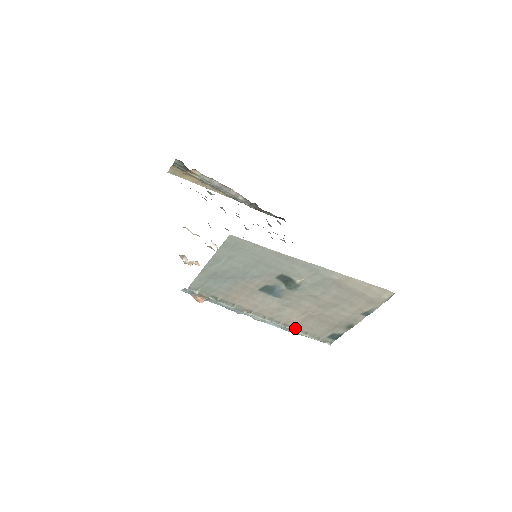
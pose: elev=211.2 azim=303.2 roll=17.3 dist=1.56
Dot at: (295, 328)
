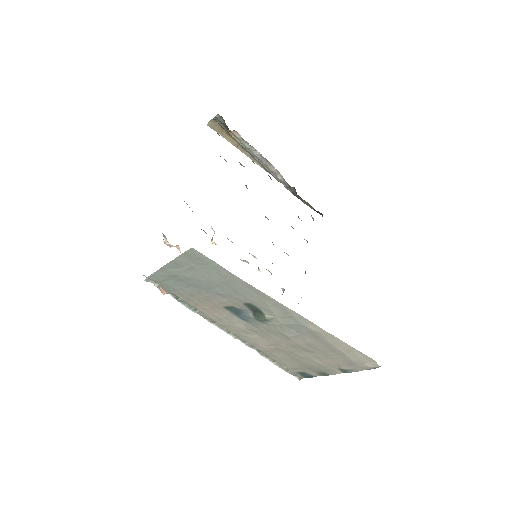
Dot at: (262, 352)
